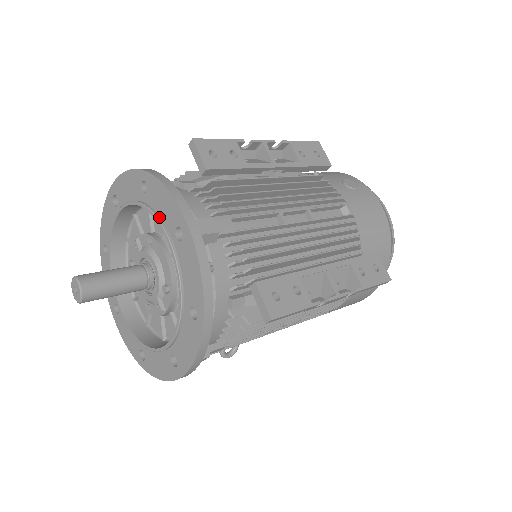
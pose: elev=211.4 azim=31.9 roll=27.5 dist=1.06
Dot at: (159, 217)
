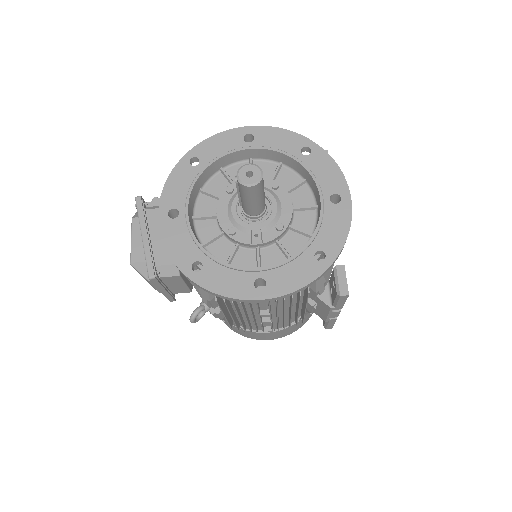
Dot at: (315, 178)
